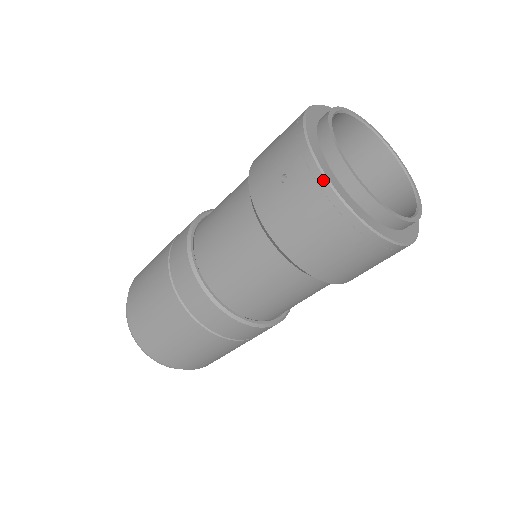
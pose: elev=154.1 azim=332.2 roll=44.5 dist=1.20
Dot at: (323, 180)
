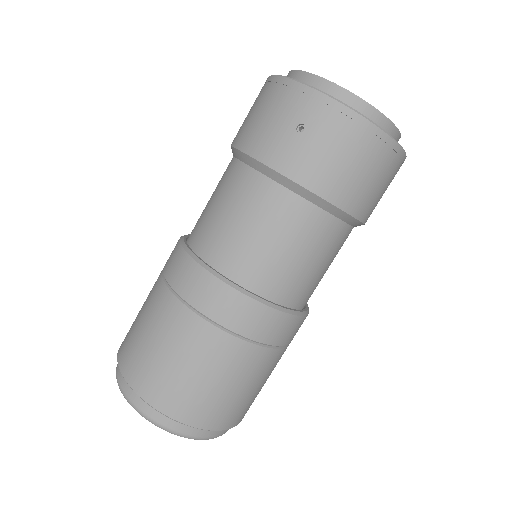
Dot at: (345, 108)
